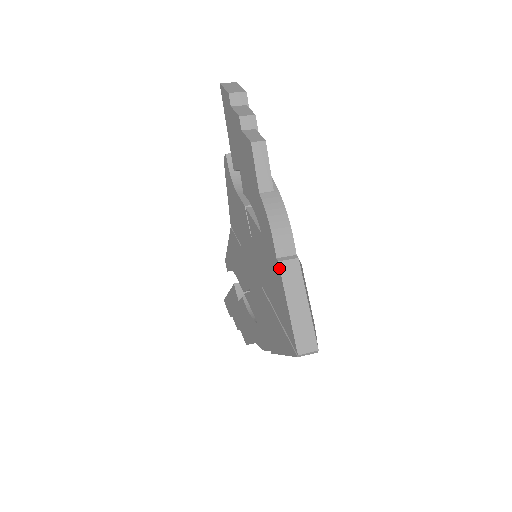
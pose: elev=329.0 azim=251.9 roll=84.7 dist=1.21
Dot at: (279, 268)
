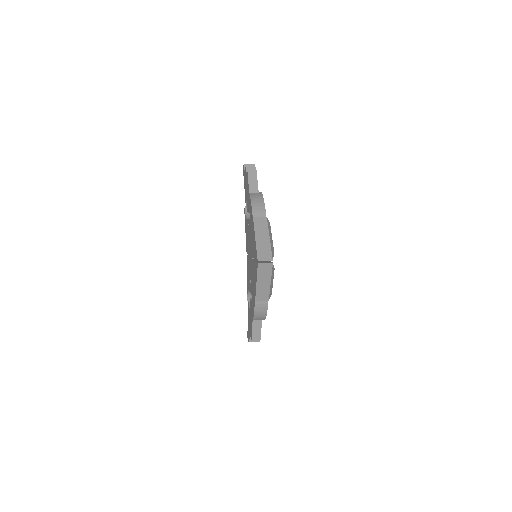
Dot at: (253, 220)
